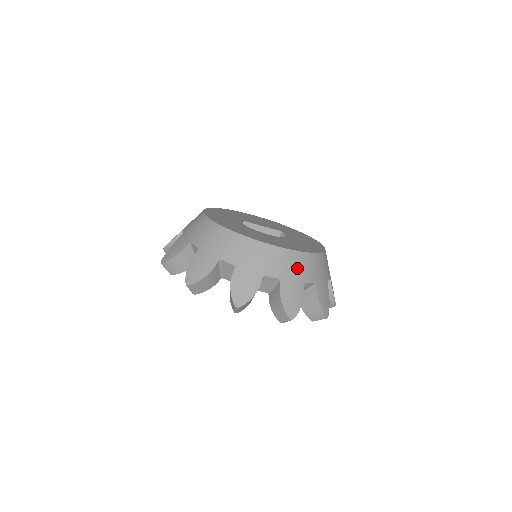
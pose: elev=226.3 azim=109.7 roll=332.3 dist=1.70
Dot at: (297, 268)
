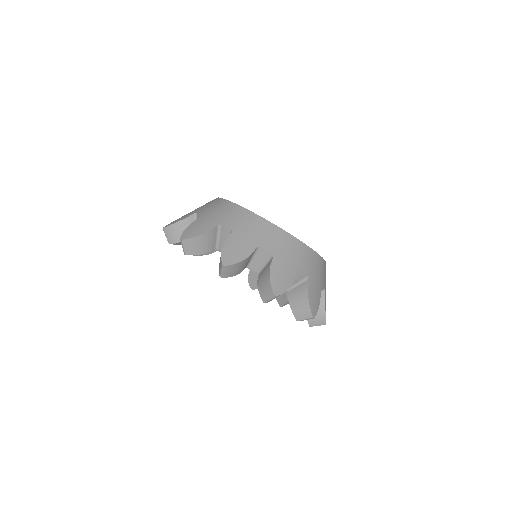
Dot at: (293, 253)
